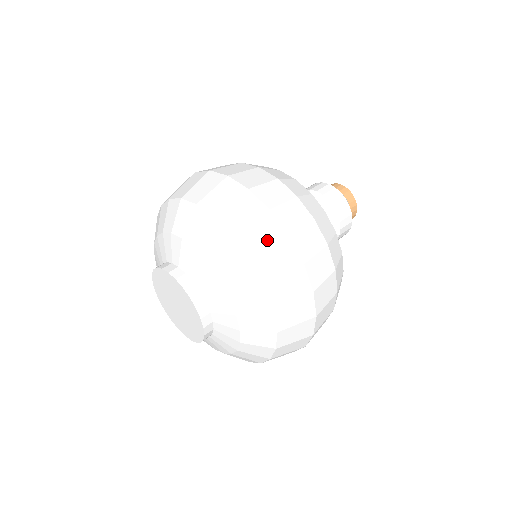
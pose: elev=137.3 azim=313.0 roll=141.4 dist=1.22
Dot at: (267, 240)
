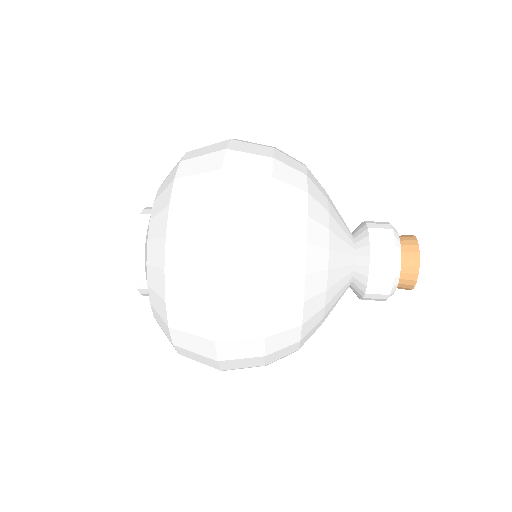
Dot at: occluded
